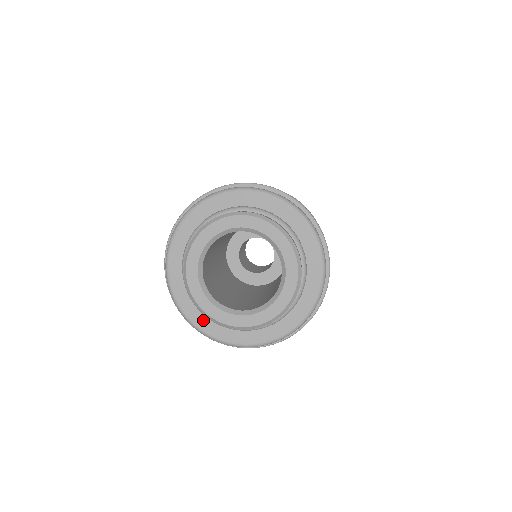
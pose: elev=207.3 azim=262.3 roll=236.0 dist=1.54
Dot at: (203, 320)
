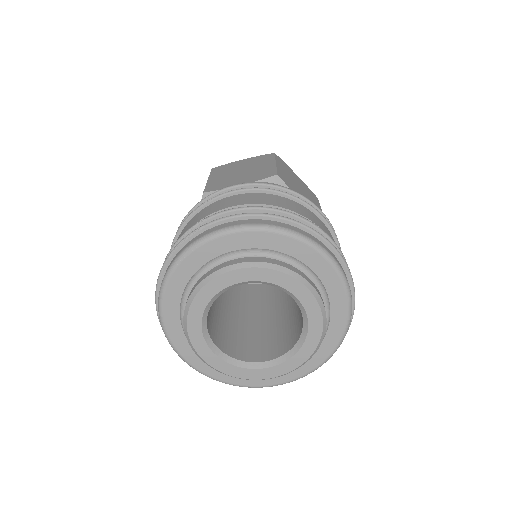
Dot at: (189, 350)
